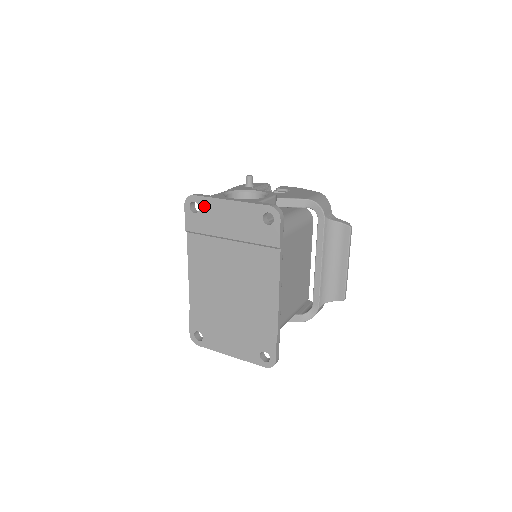
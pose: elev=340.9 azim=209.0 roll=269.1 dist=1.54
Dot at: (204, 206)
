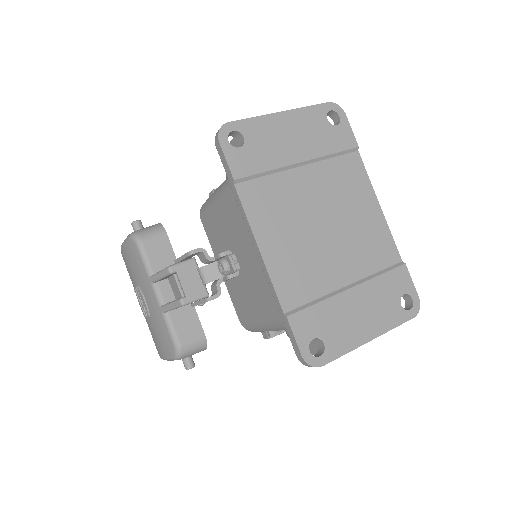
Dot at: (250, 132)
